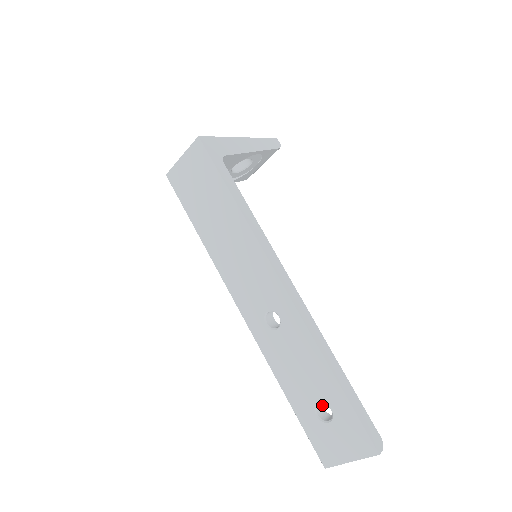
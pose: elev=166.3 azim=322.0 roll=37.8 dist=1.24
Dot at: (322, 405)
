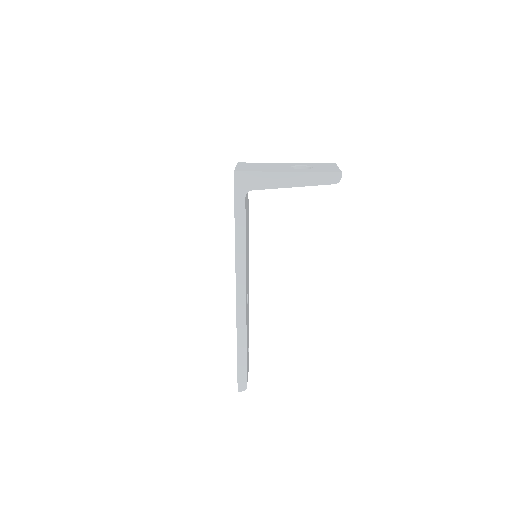
Dot at: occluded
